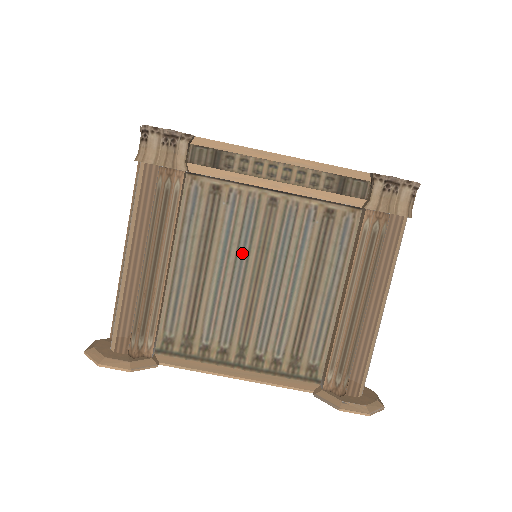
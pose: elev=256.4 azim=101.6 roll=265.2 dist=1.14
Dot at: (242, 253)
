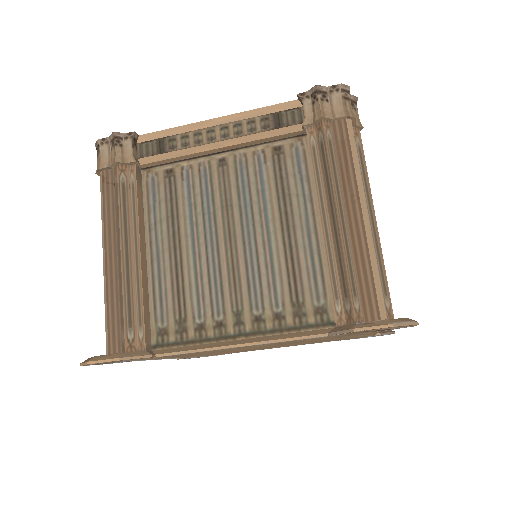
Dot at: (208, 218)
